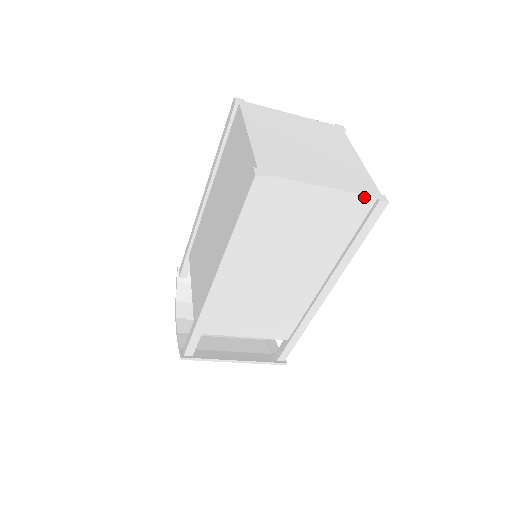
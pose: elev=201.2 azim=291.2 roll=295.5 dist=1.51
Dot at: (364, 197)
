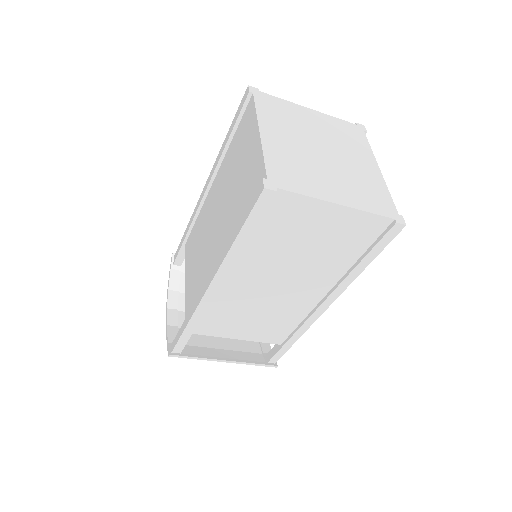
Dot at: (380, 217)
